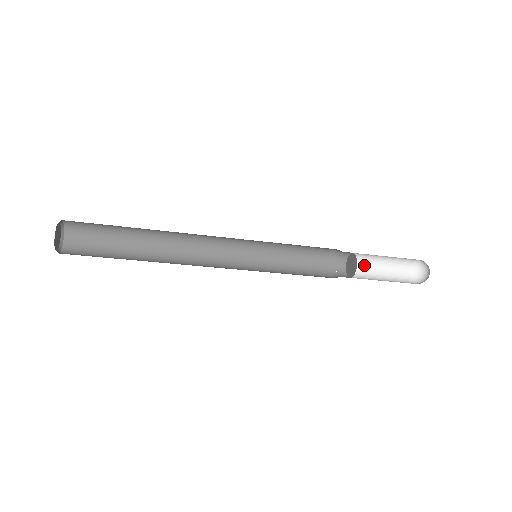
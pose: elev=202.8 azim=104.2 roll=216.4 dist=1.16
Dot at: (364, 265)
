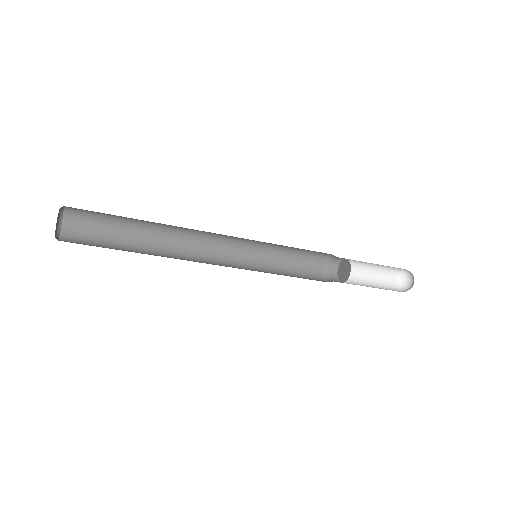
Dot at: (358, 264)
